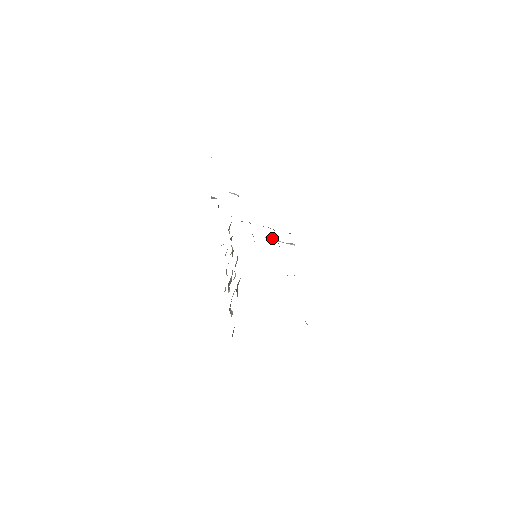
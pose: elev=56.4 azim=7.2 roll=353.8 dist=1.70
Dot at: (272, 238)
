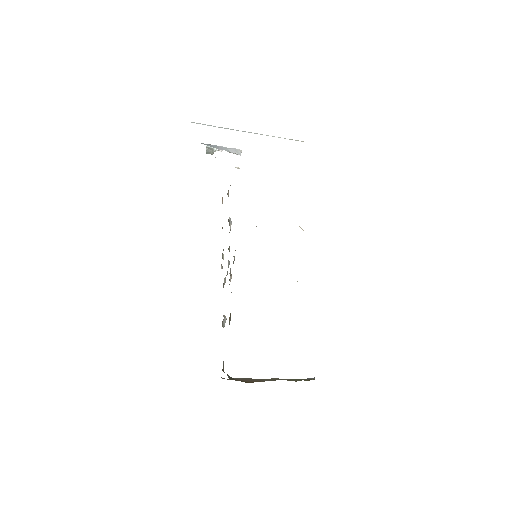
Dot at: occluded
